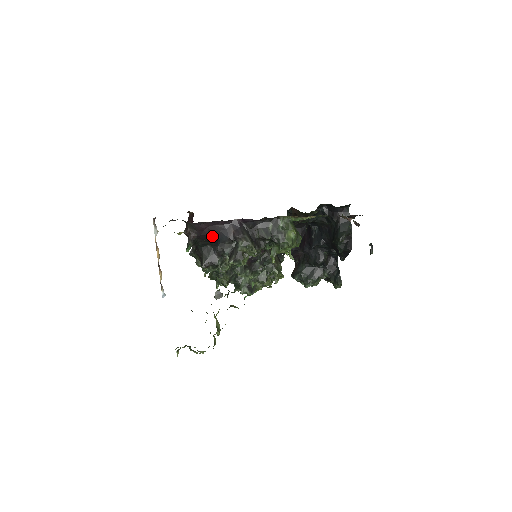
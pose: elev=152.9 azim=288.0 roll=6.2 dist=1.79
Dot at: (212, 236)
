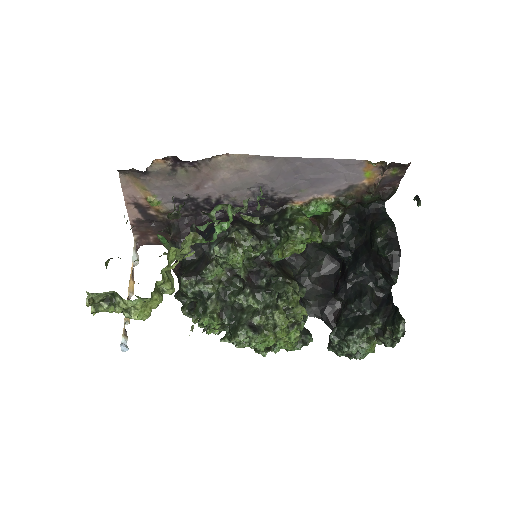
Dot at: occluded
